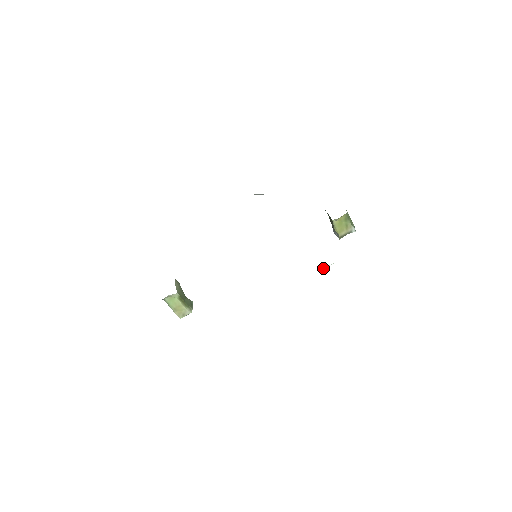
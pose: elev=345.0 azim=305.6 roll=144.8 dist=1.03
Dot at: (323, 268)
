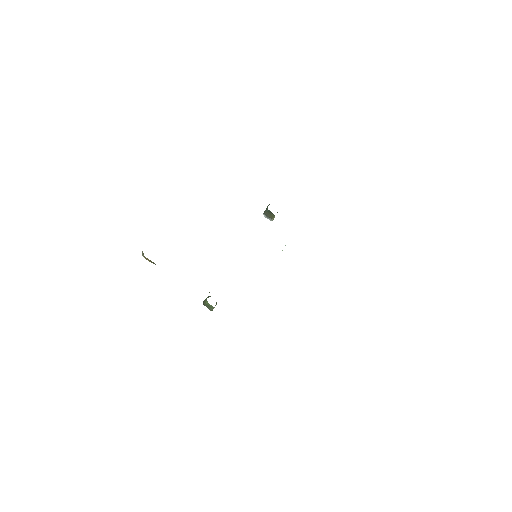
Dot at: occluded
